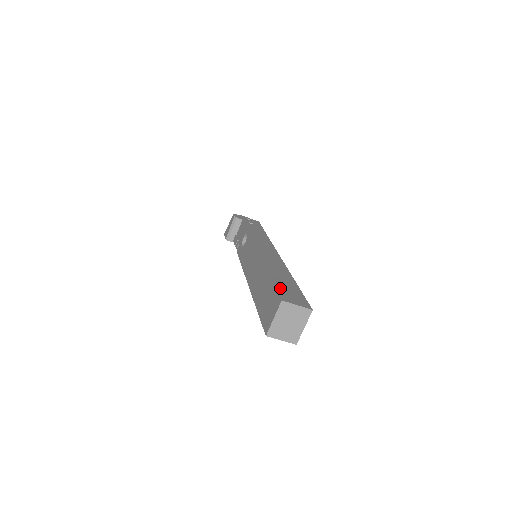
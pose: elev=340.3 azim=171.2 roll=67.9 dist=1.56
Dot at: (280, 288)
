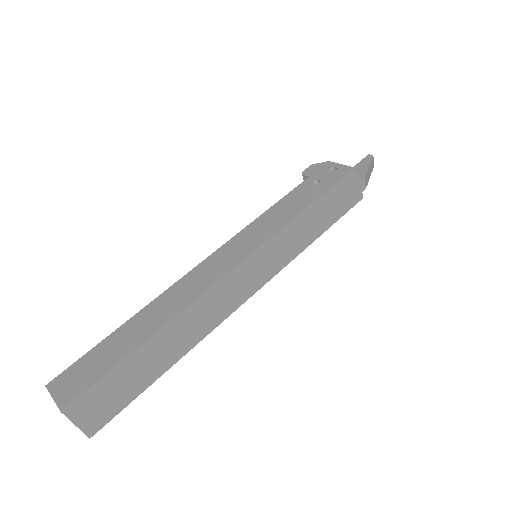
Dot at: (85, 360)
